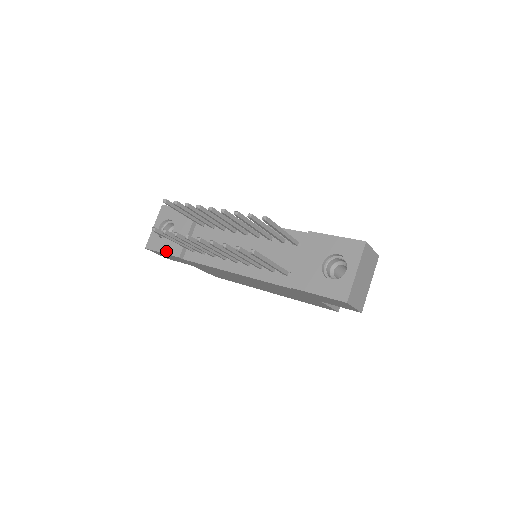
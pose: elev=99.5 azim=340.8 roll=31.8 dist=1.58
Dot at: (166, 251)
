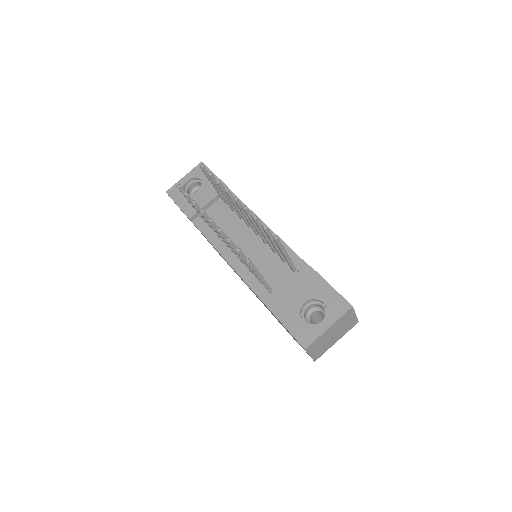
Dot at: (182, 206)
